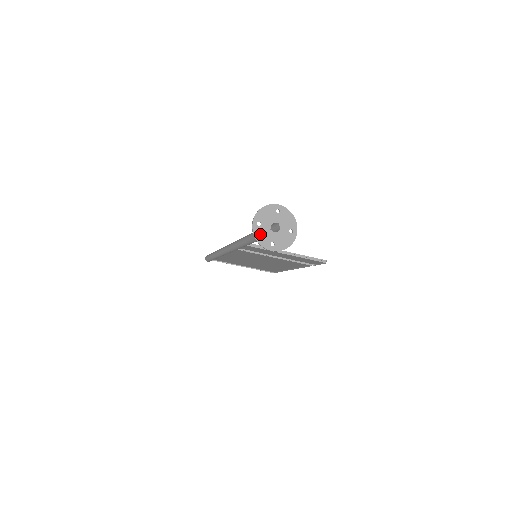
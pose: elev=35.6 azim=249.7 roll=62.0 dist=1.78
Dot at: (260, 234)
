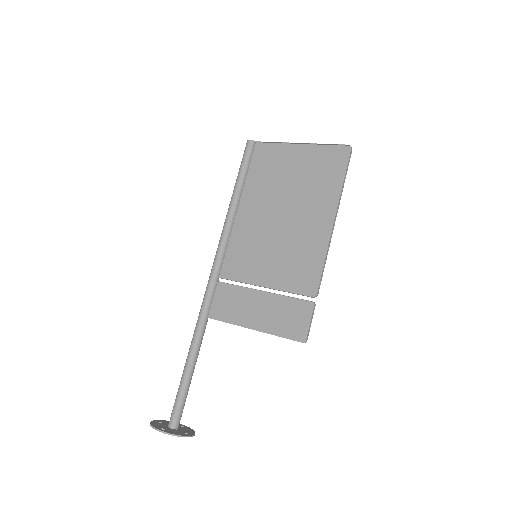
Dot at: occluded
